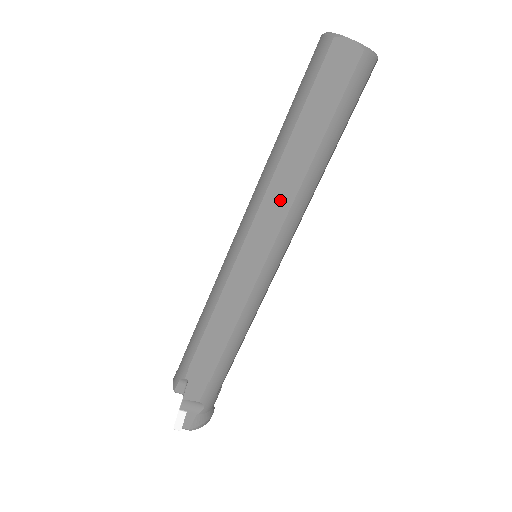
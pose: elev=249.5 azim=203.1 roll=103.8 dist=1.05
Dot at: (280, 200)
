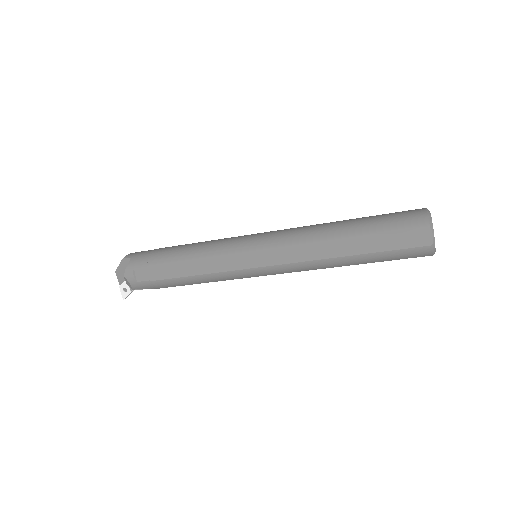
Dot at: occluded
